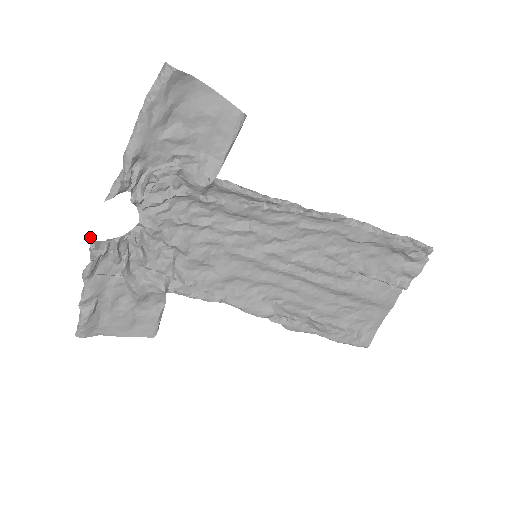
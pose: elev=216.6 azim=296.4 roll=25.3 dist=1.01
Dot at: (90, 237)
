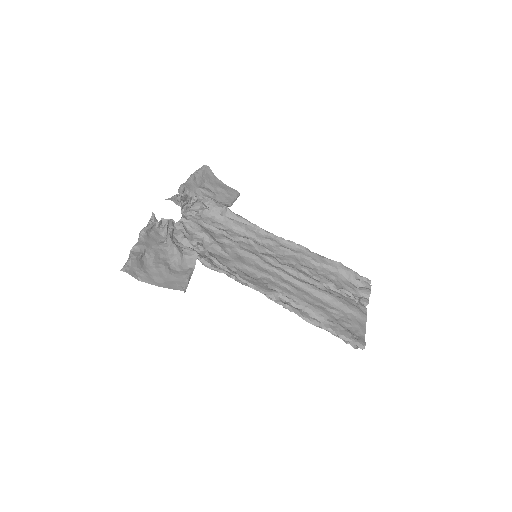
Dot at: (152, 214)
